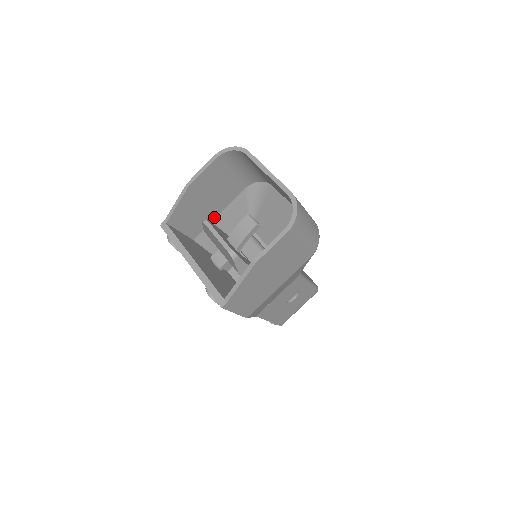
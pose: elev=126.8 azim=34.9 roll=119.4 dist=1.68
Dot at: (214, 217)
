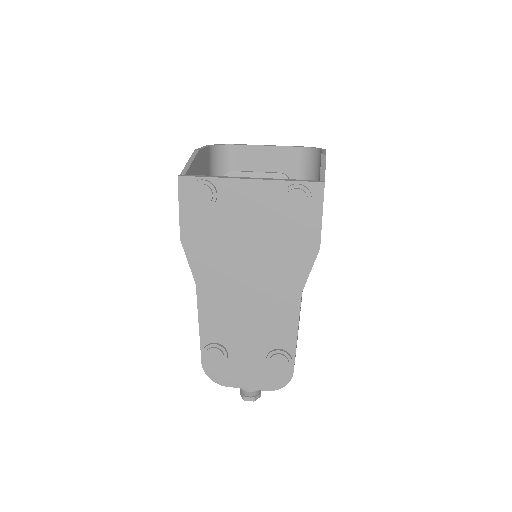
Dot at: occluded
